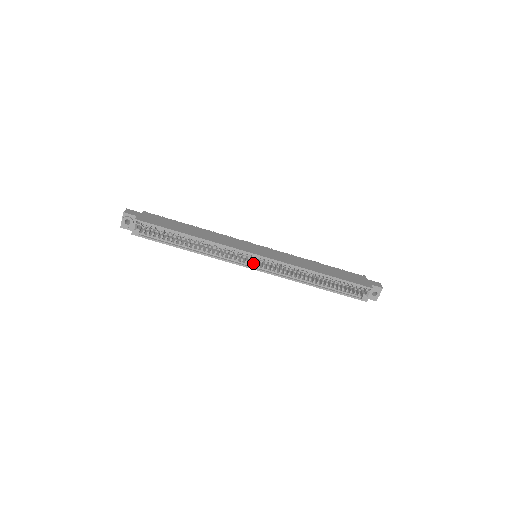
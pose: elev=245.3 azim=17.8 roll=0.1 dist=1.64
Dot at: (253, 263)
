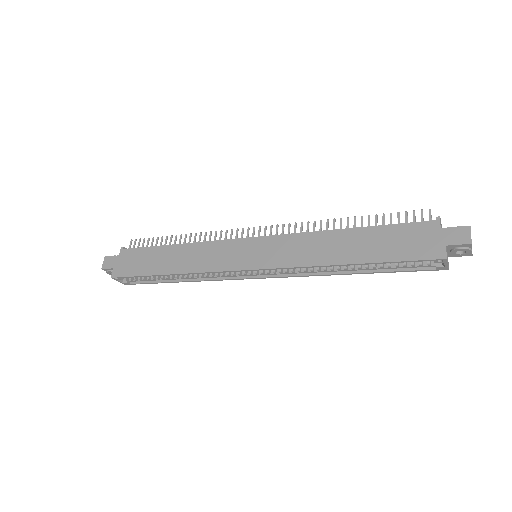
Dot at: occluded
